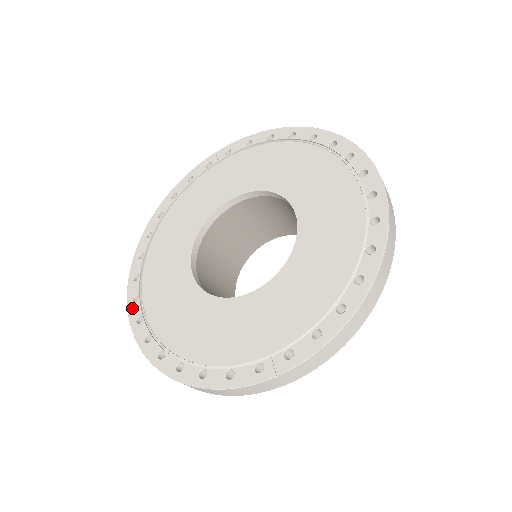
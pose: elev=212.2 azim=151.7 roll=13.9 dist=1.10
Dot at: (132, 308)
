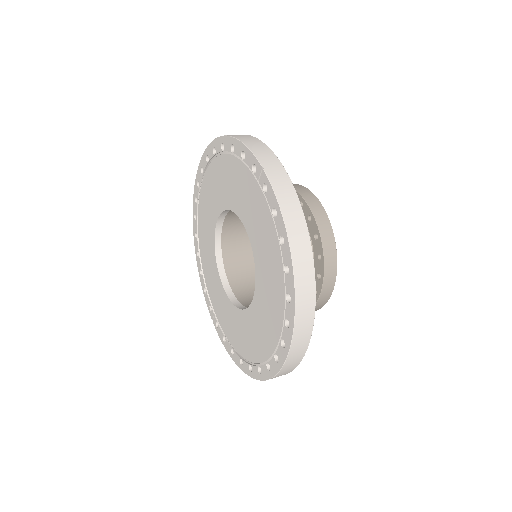
Dot at: (196, 186)
